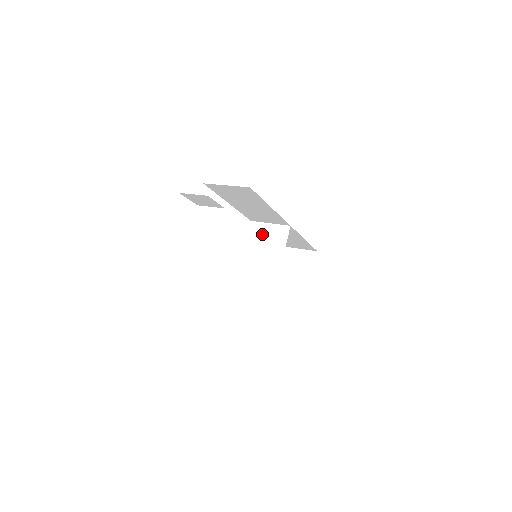
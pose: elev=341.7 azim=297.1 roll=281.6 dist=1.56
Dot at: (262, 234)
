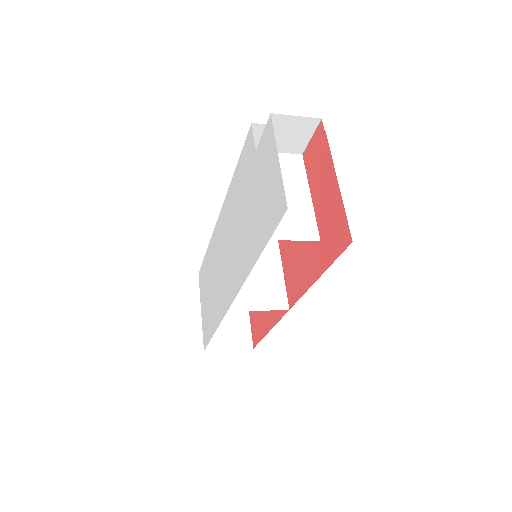
Dot at: occluded
